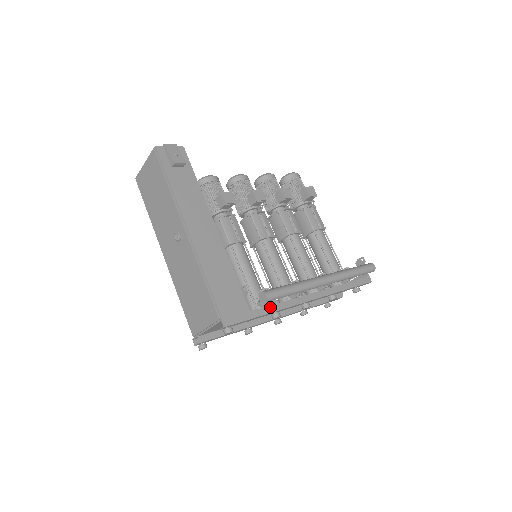
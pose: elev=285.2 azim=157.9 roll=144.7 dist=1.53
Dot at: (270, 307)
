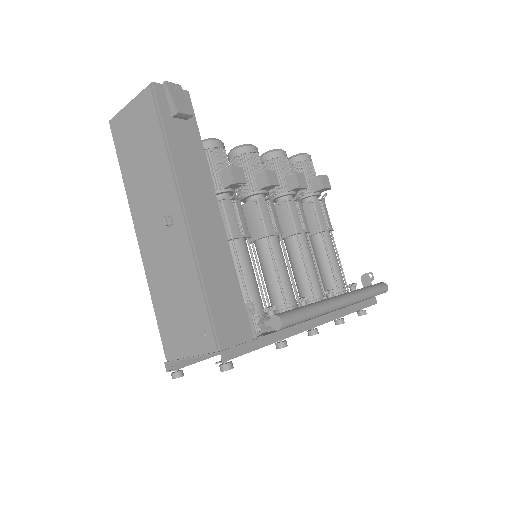
Dot at: (277, 333)
